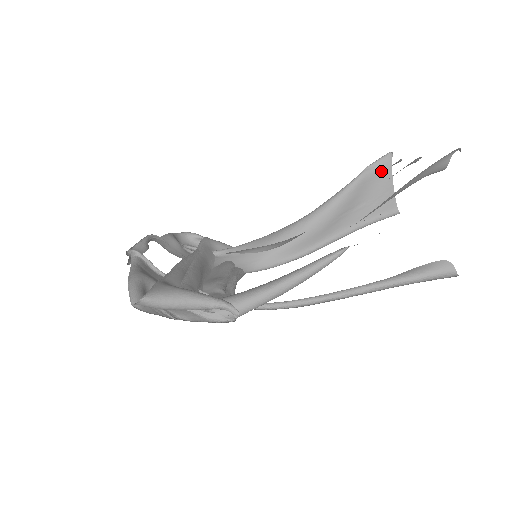
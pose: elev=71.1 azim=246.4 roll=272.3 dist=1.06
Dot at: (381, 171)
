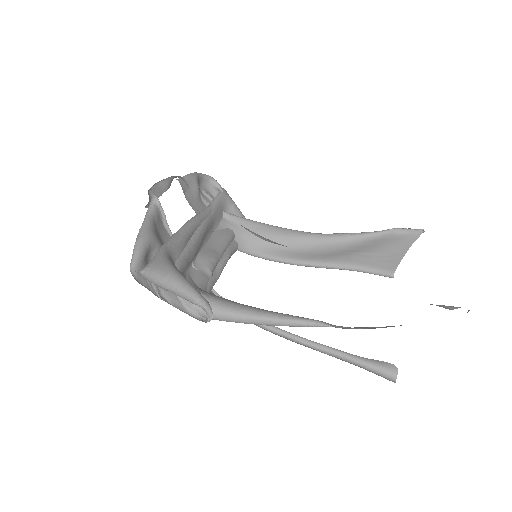
Dot at: (404, 238)
